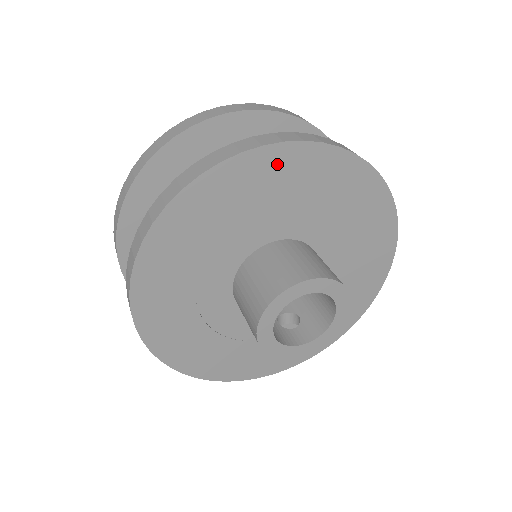
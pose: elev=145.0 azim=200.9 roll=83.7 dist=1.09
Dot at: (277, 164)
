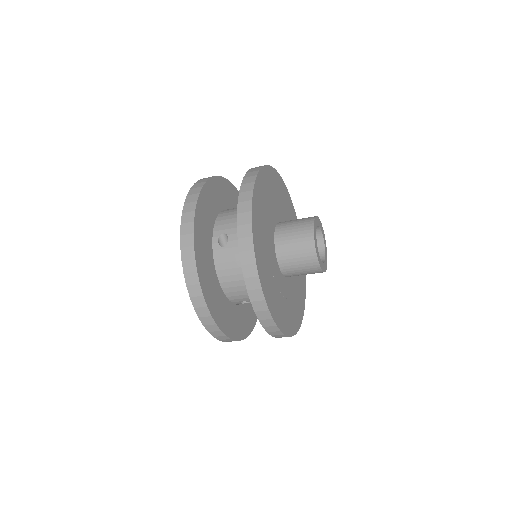
Dot at: (264, 179)
